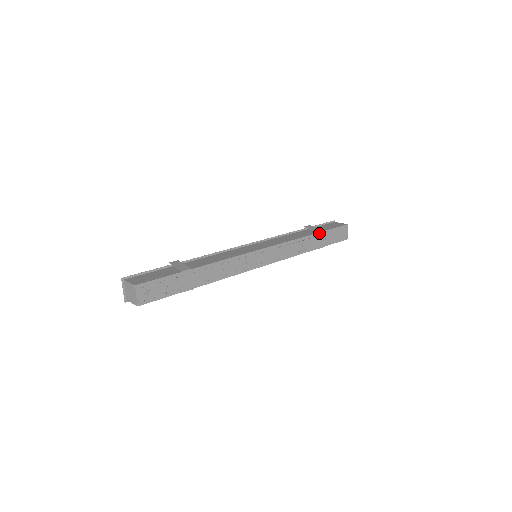
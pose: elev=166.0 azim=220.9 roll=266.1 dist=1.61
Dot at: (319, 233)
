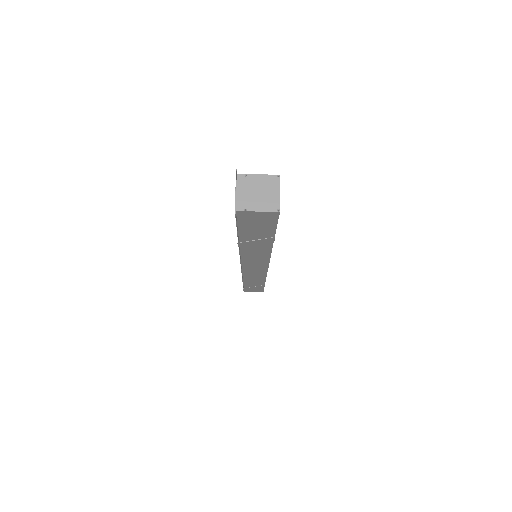
Dot at: occluded
